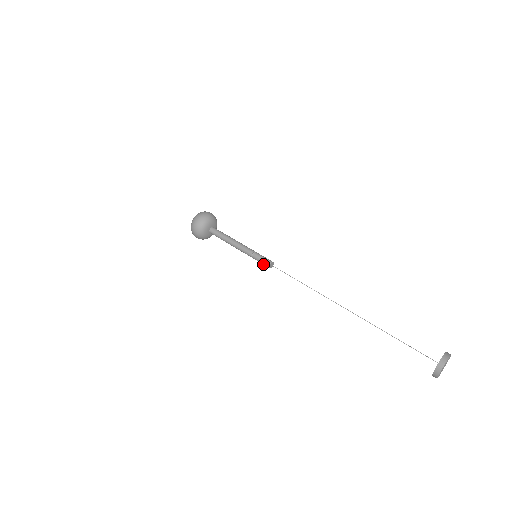
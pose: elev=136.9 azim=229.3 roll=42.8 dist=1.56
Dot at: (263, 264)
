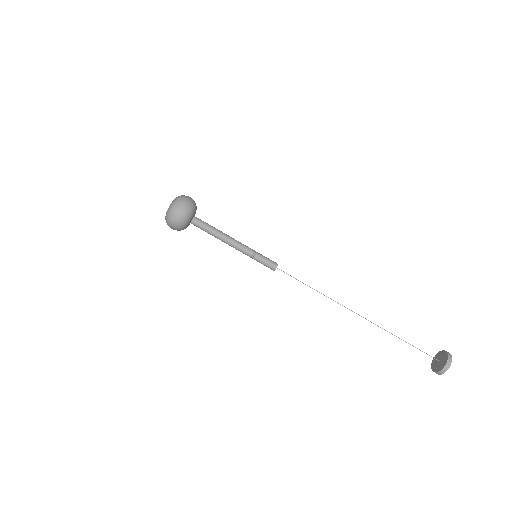
Dot at: (266, 266)
